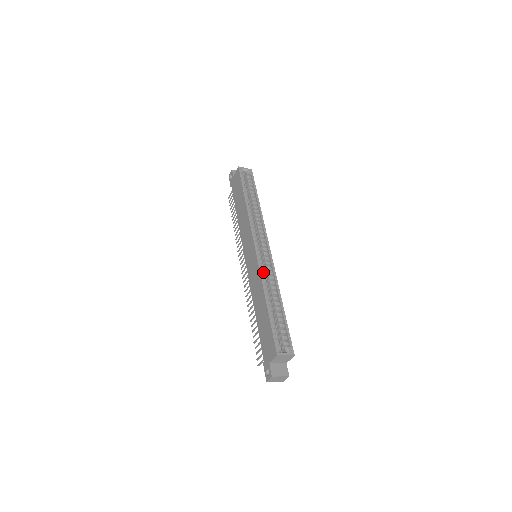
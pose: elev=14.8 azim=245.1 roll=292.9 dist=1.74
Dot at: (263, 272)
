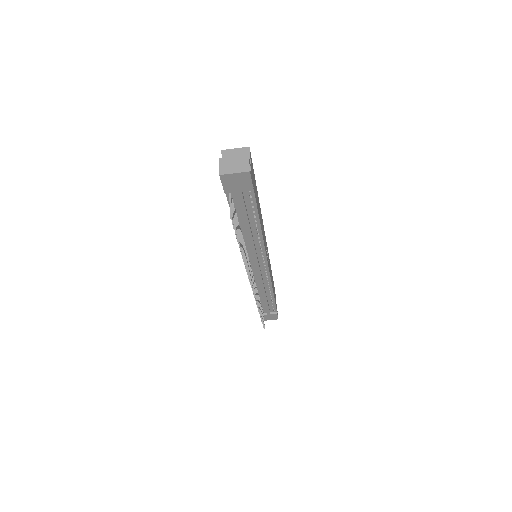
Dot at: occluded
